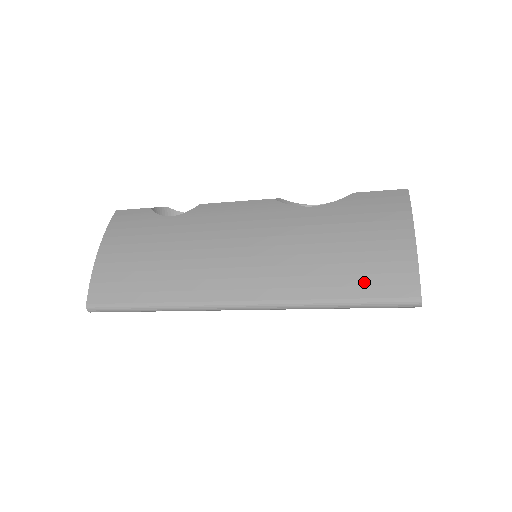
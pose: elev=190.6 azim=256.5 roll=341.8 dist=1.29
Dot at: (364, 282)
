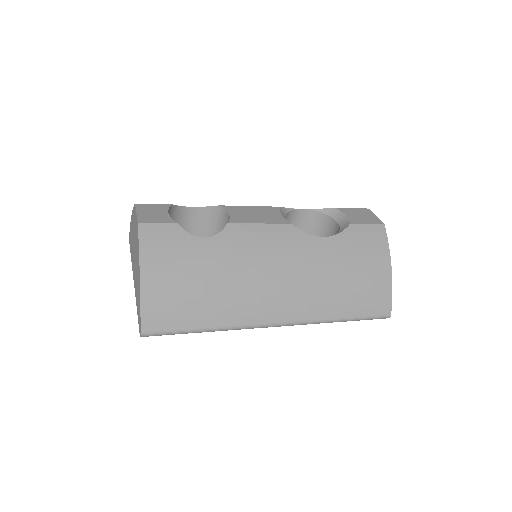
Dot at: (361, 306)
